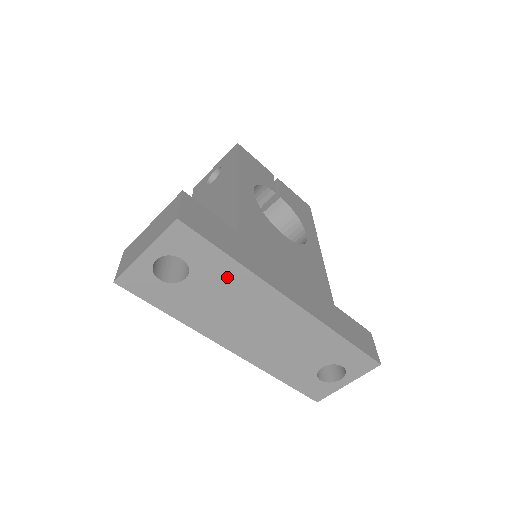
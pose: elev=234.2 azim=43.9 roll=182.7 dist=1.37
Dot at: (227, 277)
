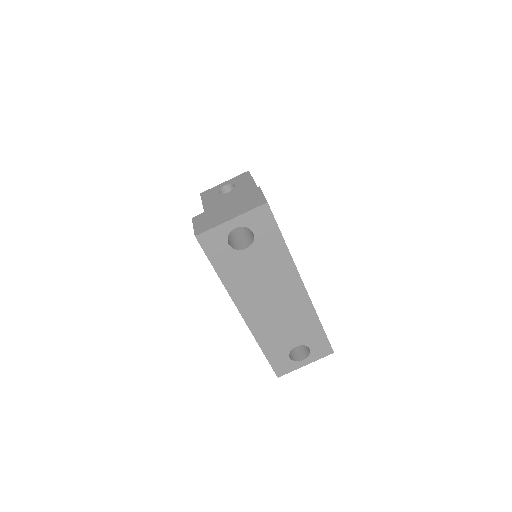
Dot at: (274, 255)
